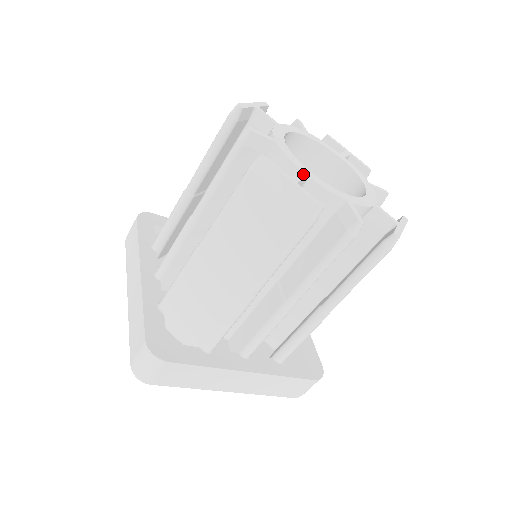
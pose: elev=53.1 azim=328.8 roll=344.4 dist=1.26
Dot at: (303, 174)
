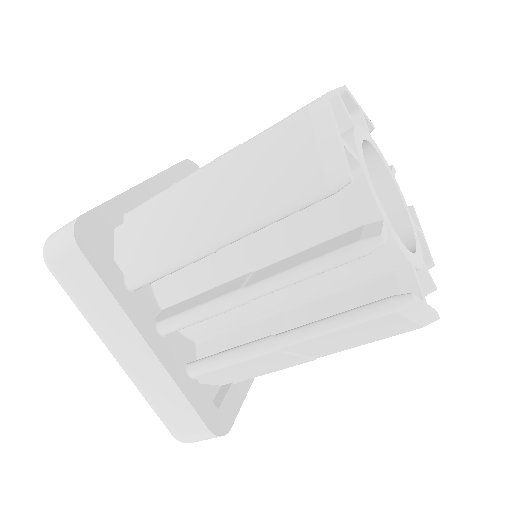
Dot at: (357, 157)
